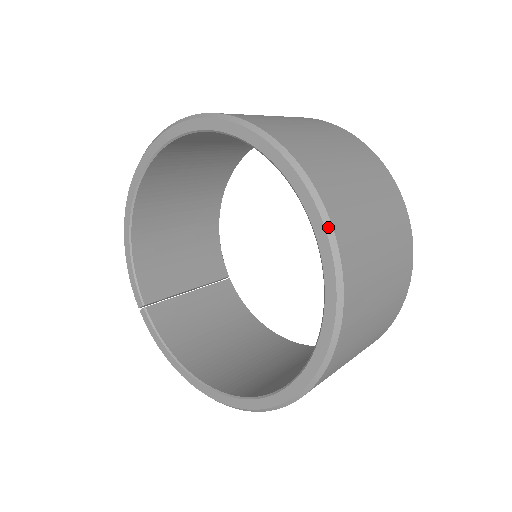
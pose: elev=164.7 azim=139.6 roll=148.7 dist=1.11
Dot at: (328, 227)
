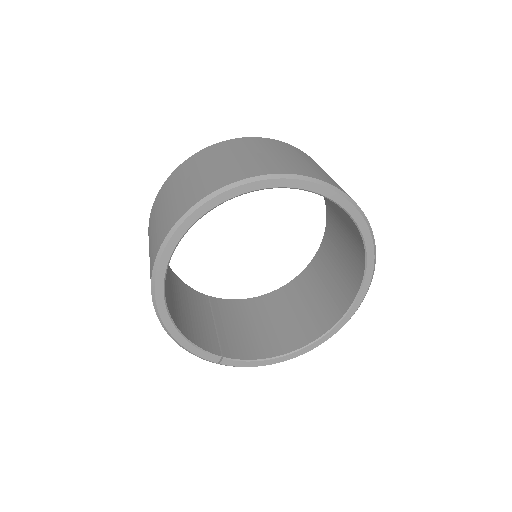
Dot at: (341, 193)
